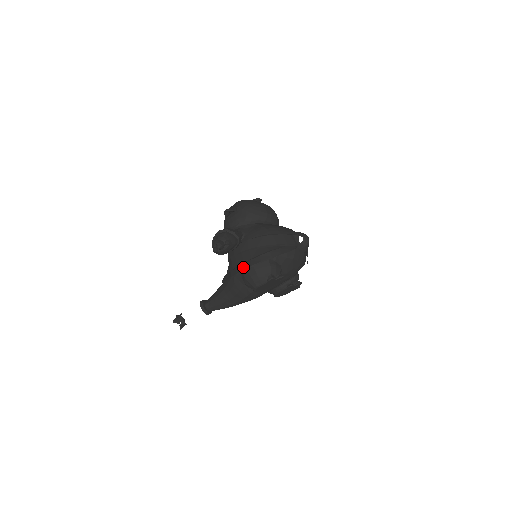
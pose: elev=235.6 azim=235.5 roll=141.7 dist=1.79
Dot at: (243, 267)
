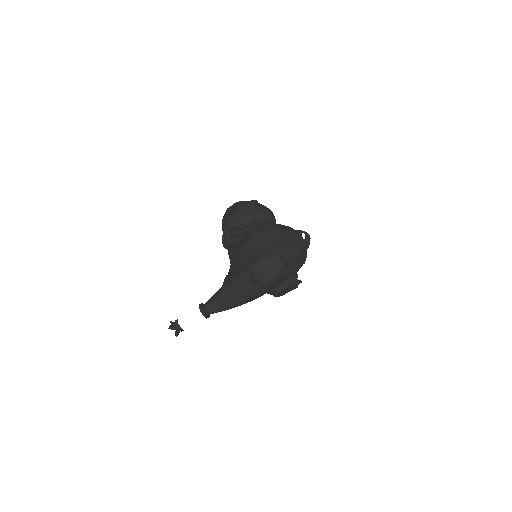
Dot at: (254, 262)
